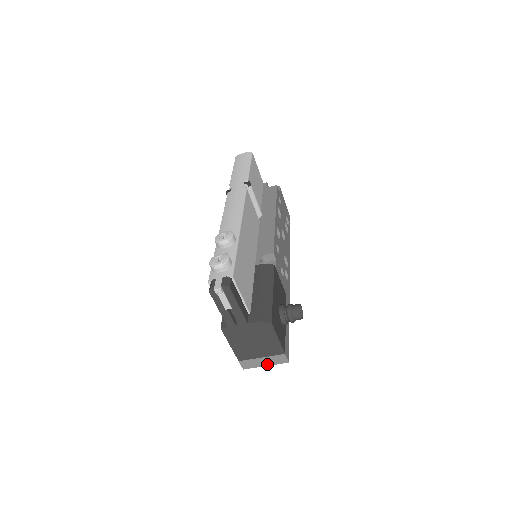
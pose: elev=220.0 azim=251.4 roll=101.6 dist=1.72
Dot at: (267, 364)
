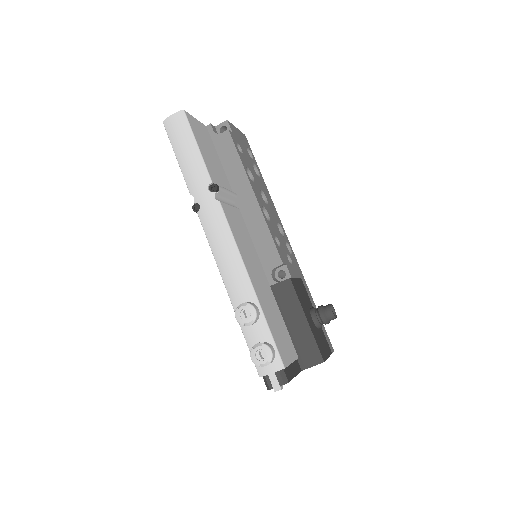
Dot at: occluded
